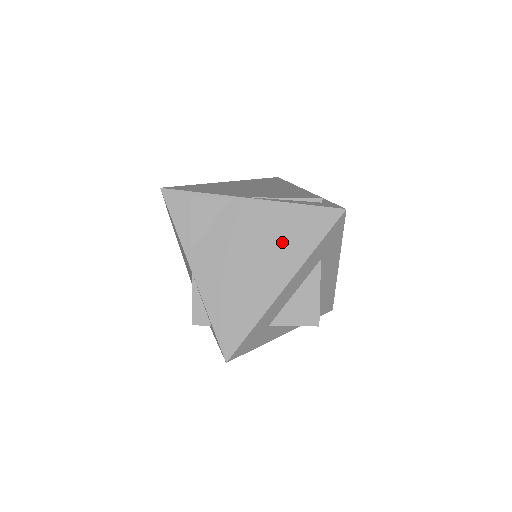
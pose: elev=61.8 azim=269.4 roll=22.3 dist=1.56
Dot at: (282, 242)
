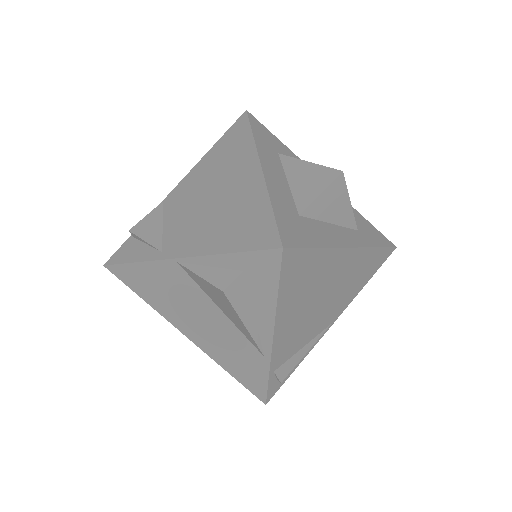
Dot at: (226, 163)
